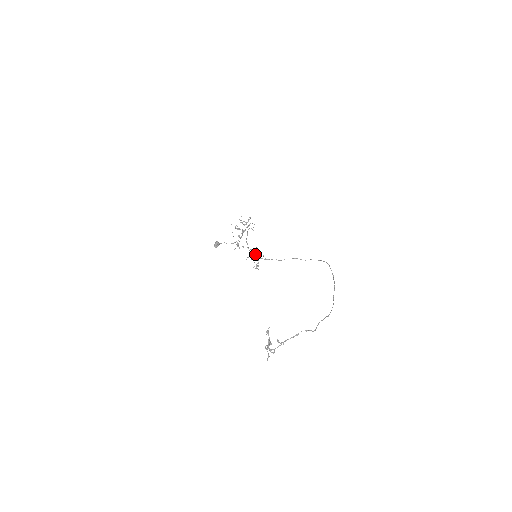
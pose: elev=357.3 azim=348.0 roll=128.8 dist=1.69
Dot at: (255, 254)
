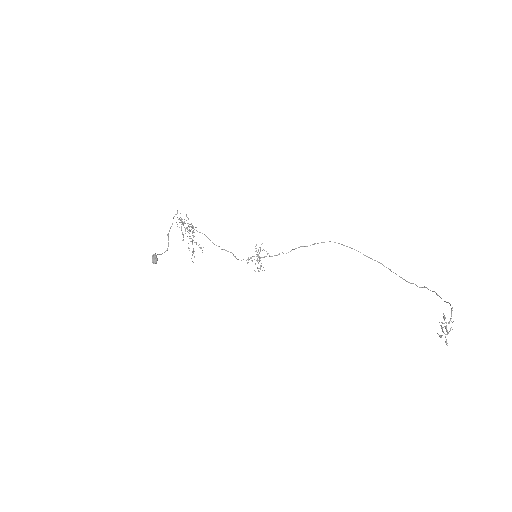
Dot at: occluded
